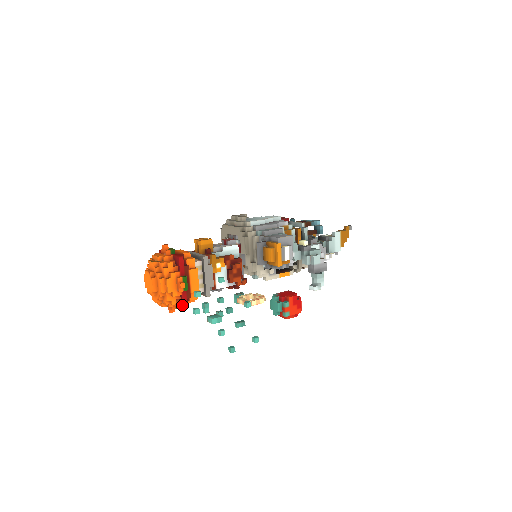
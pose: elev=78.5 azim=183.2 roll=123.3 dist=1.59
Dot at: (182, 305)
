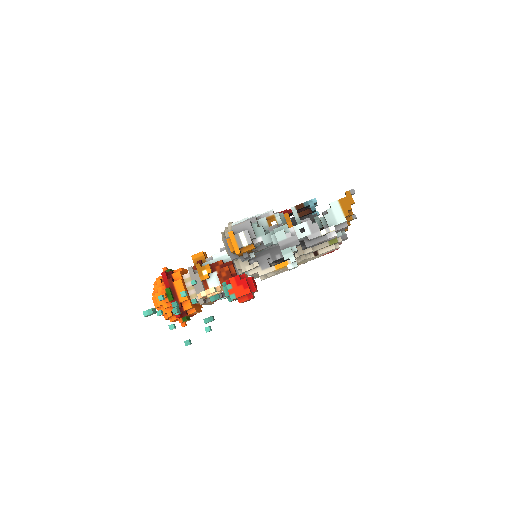
Dot at: (175, 315)
